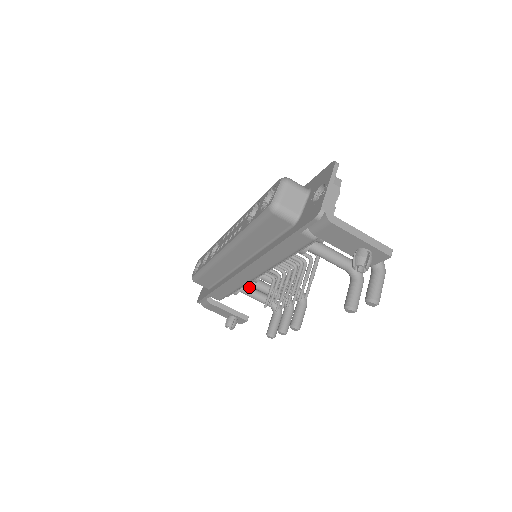
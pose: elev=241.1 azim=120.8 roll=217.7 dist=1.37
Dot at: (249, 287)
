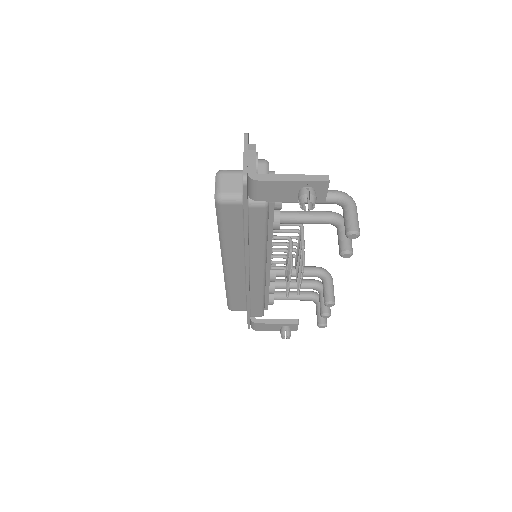
Dot at: (281, 292)
